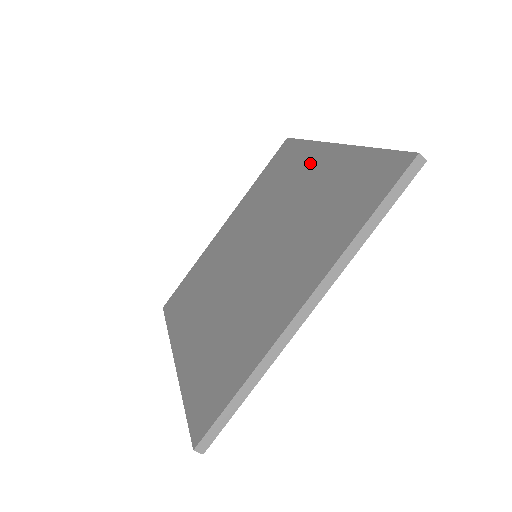
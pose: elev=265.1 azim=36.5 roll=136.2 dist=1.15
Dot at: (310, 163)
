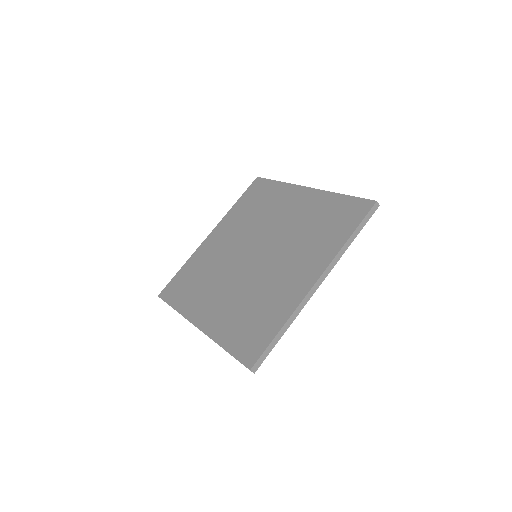
Dot at: (290, 198)
